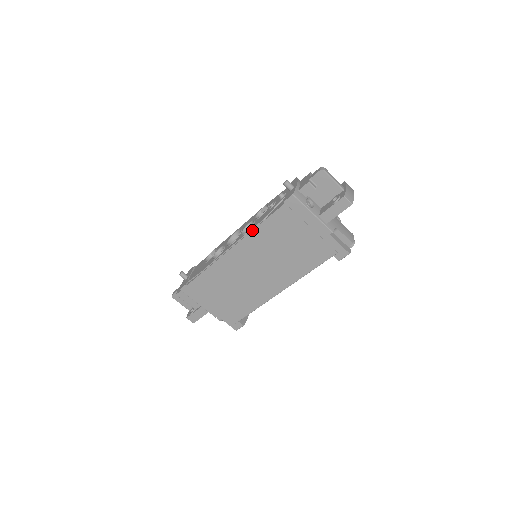
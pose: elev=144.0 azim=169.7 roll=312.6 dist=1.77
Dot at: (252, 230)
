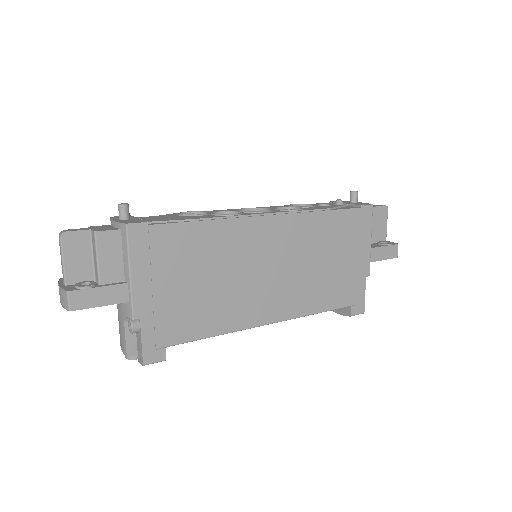
Dot at: (311, 211)
